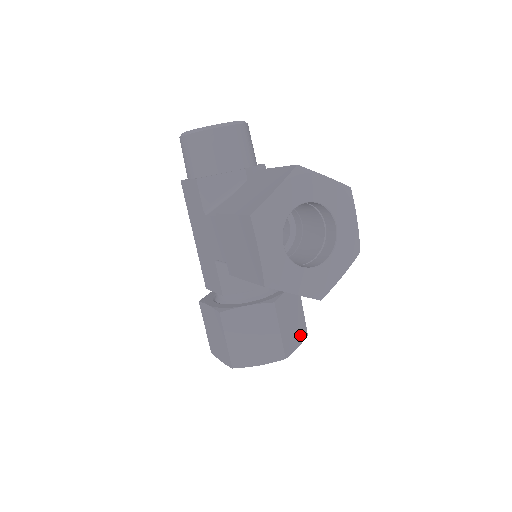
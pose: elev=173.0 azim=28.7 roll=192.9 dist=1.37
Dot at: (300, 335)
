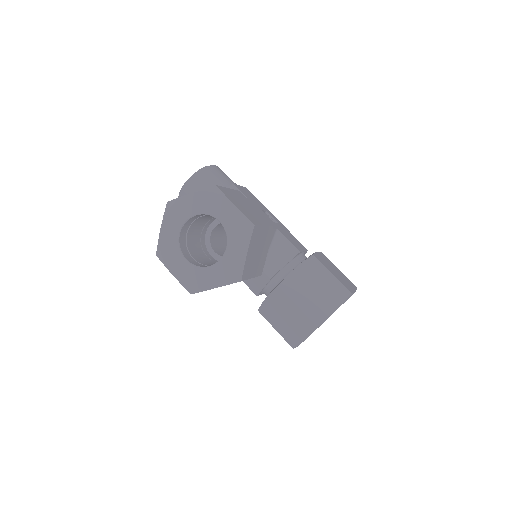
Dot at: (336, 298)
